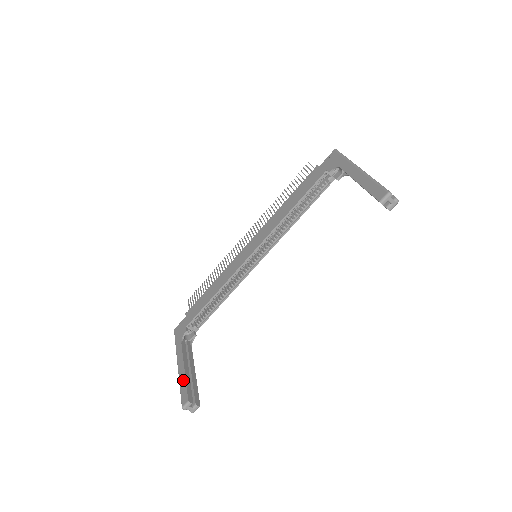
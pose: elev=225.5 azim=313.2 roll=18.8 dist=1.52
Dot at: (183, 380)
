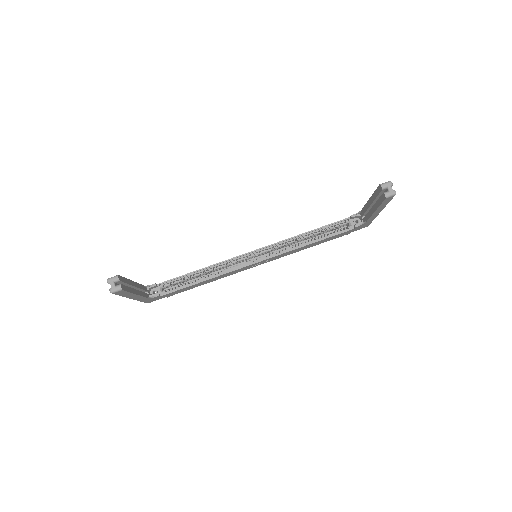
Dot at: occluded
